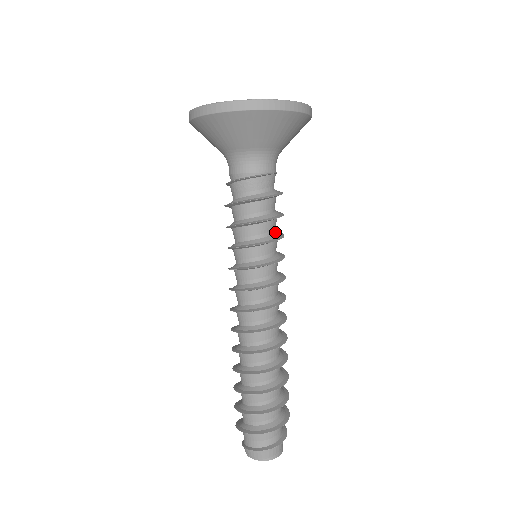
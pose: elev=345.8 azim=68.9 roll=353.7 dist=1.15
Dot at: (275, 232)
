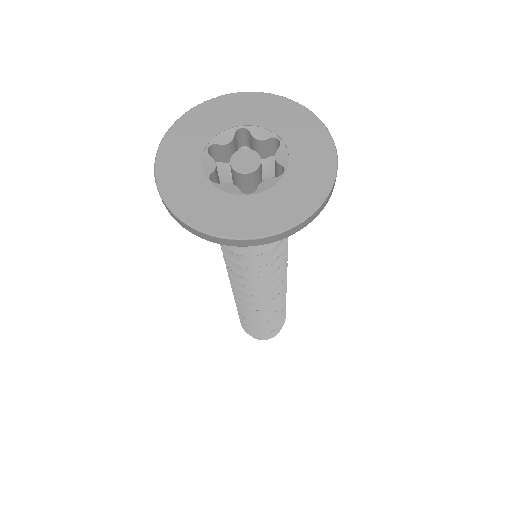
Dot at: occluded
